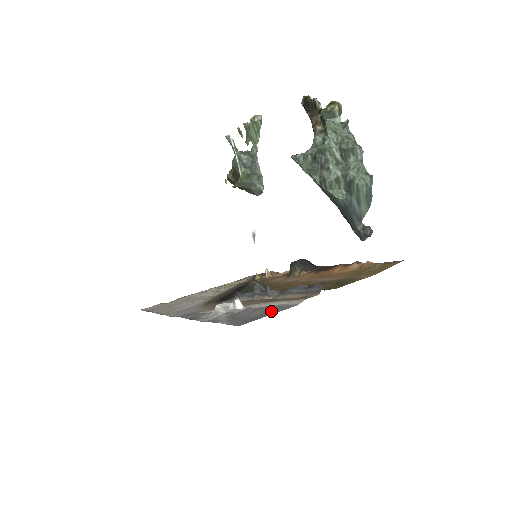
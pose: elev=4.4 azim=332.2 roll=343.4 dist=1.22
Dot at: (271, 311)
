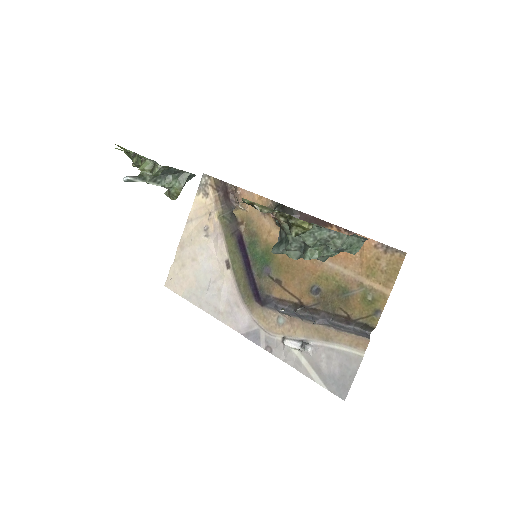
Dot at: (348, 368)
